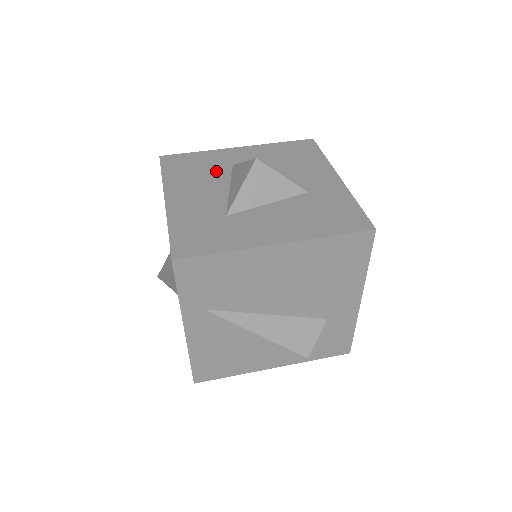
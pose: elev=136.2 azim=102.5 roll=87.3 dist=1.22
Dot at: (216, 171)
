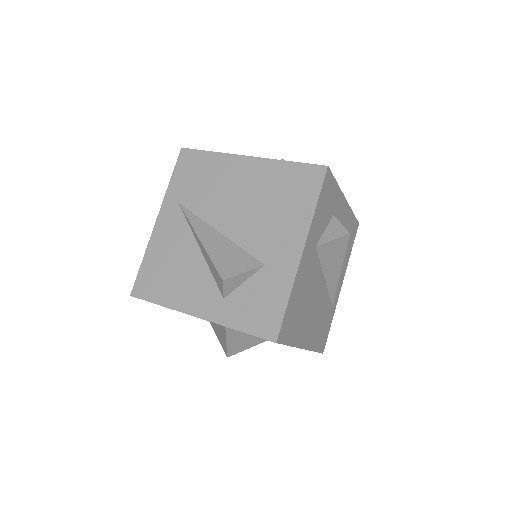
Dot at: occluded
